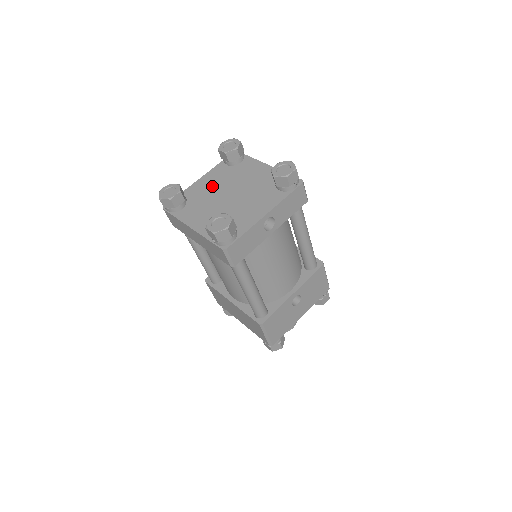
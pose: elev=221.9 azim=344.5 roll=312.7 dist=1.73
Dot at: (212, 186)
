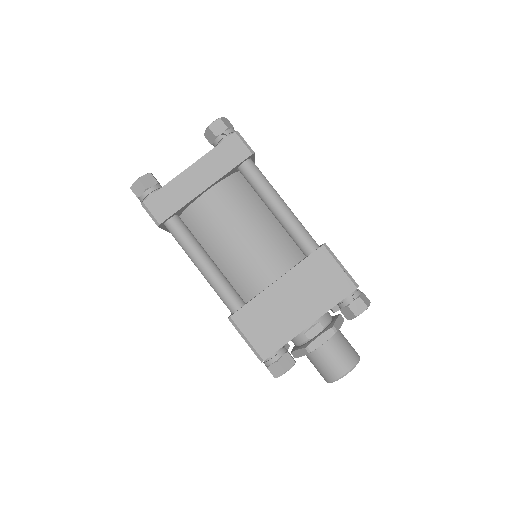
Dot at: occluded
